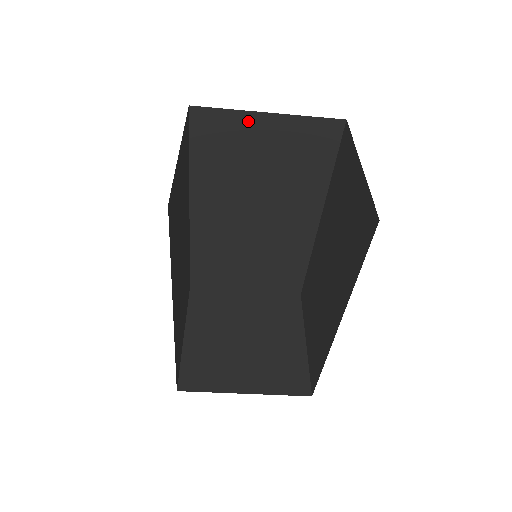
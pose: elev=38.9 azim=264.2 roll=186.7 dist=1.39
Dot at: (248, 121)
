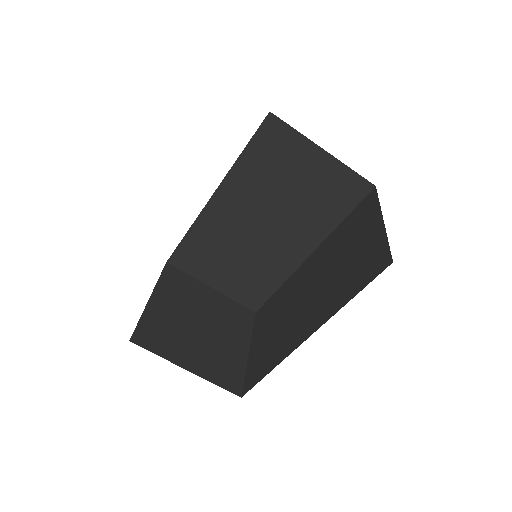
Dot at: (306, 148)
